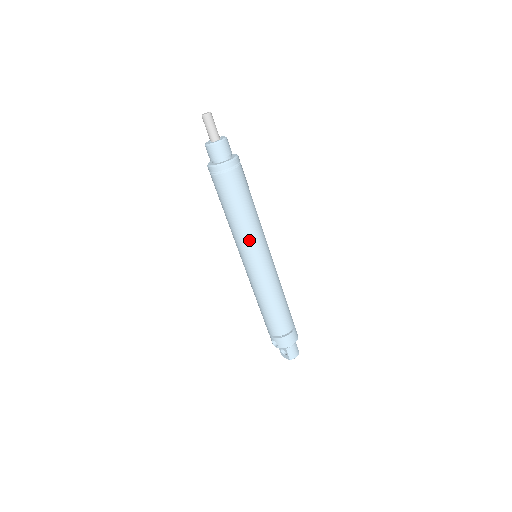
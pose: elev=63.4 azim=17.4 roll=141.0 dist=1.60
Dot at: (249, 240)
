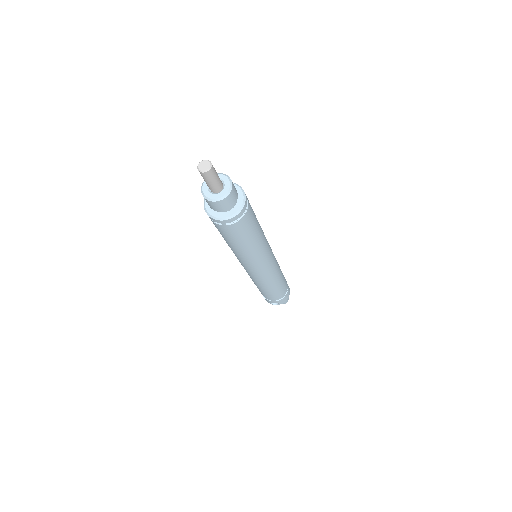
Dot at: (262, 255)
